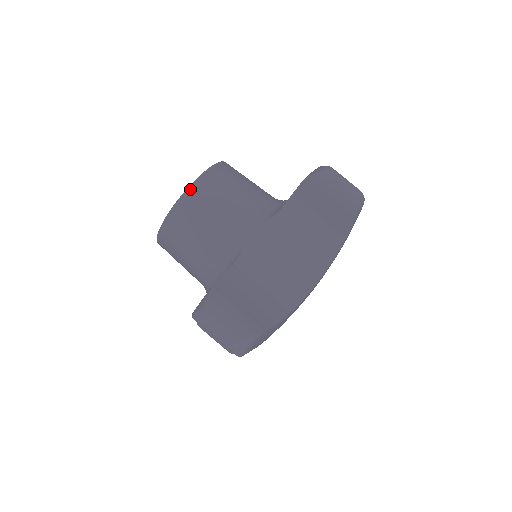
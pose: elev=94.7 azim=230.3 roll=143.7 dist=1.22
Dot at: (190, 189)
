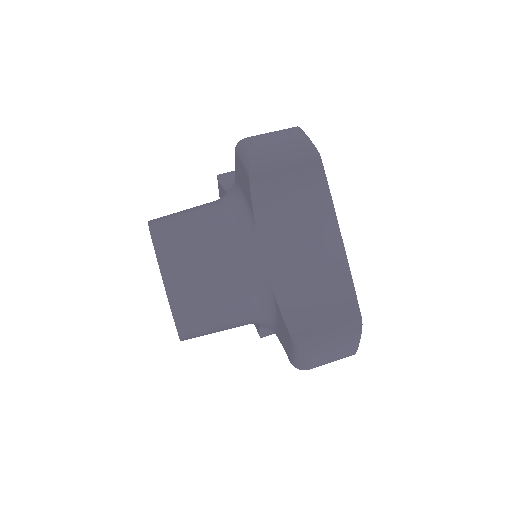
Dot at: (150, 220)
